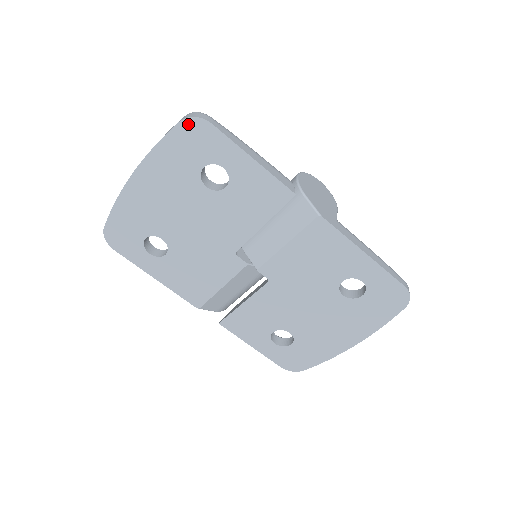
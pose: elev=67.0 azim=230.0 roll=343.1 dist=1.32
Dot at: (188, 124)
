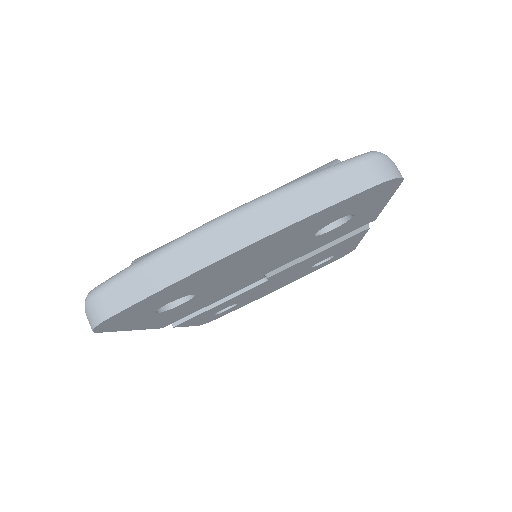
Dot at: (383, 185)
